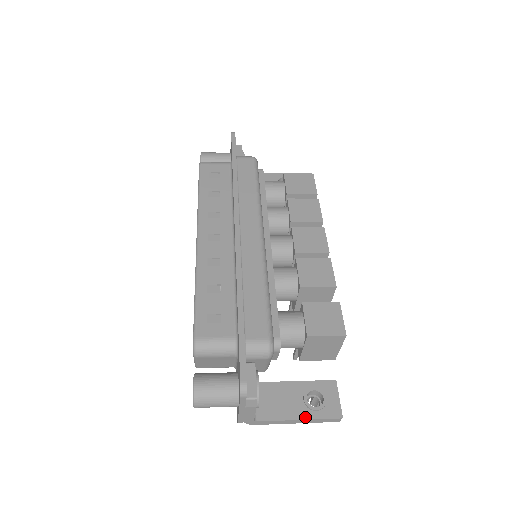
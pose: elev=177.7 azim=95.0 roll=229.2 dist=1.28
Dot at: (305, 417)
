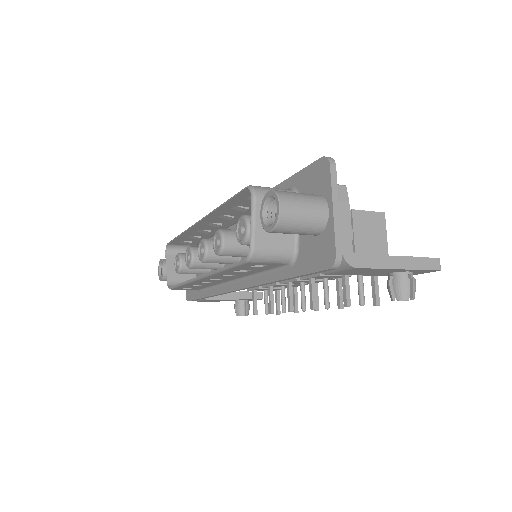
Dot at: (403, 257)
